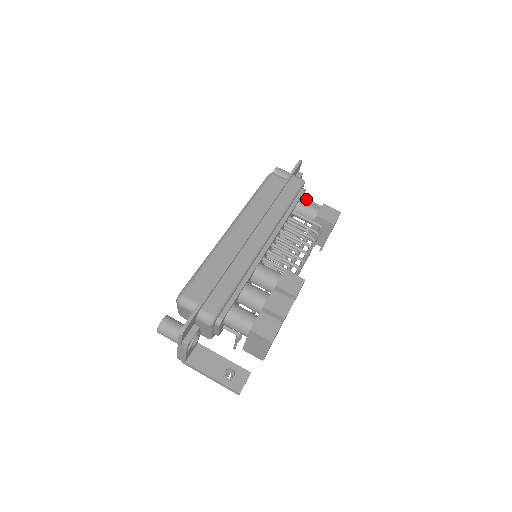
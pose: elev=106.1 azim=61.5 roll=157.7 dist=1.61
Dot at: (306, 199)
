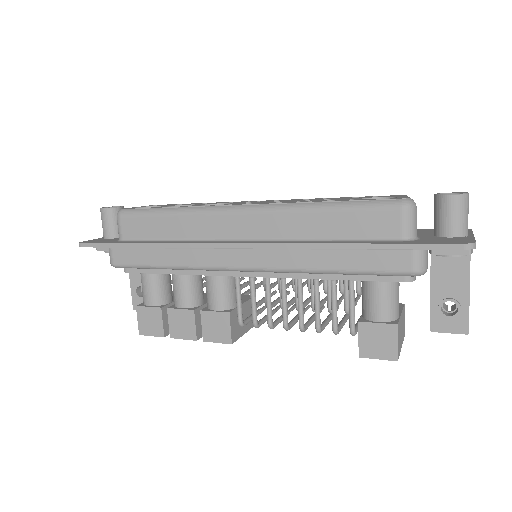
Dot at: (467, 268)
